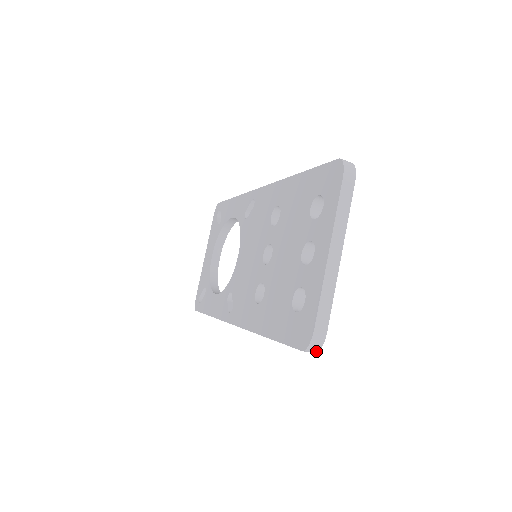
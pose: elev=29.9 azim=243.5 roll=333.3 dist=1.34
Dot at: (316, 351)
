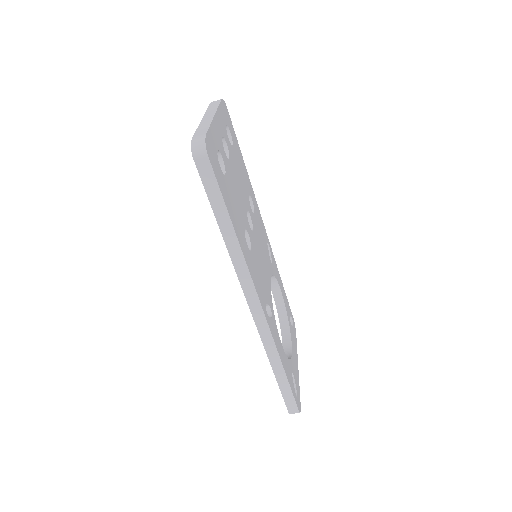
Dot at: (204, 150)
